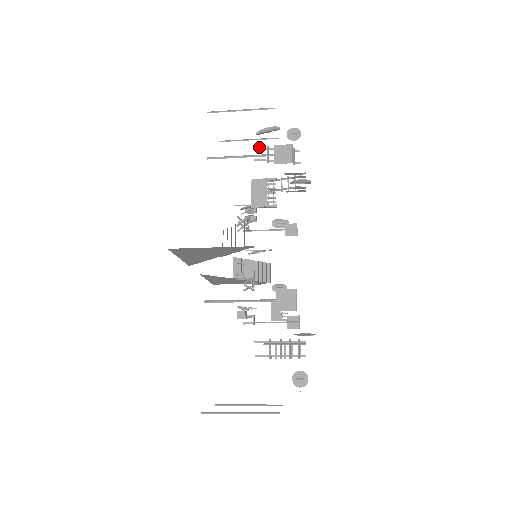
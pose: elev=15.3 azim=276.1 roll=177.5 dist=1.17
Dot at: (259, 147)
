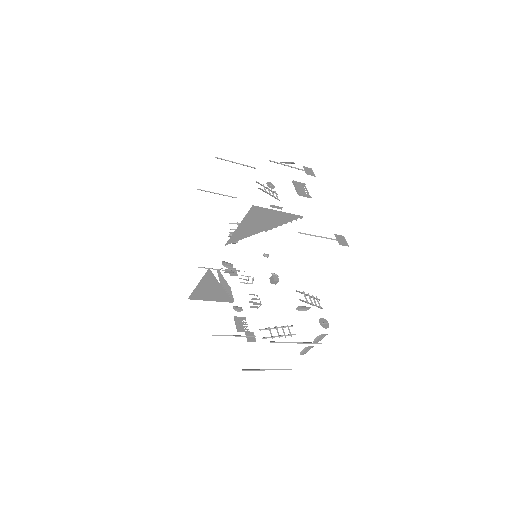
Dot at: (259, 183)
